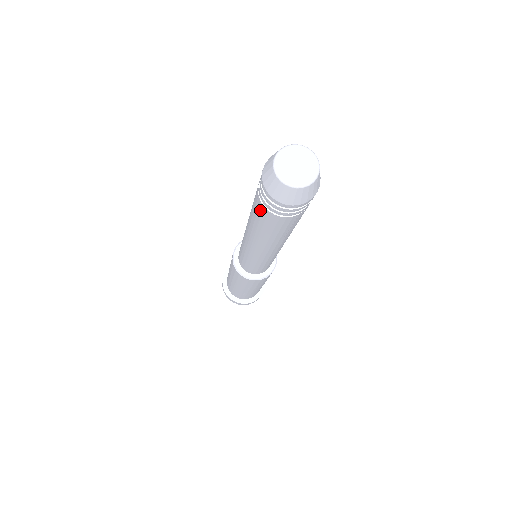
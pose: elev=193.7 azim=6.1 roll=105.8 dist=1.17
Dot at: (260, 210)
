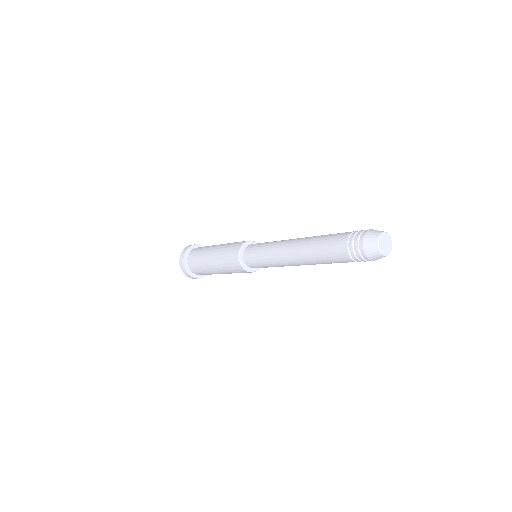
Dot at: (343, 259)
